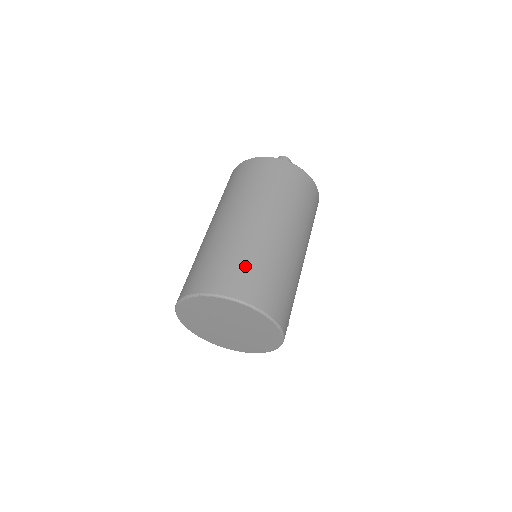
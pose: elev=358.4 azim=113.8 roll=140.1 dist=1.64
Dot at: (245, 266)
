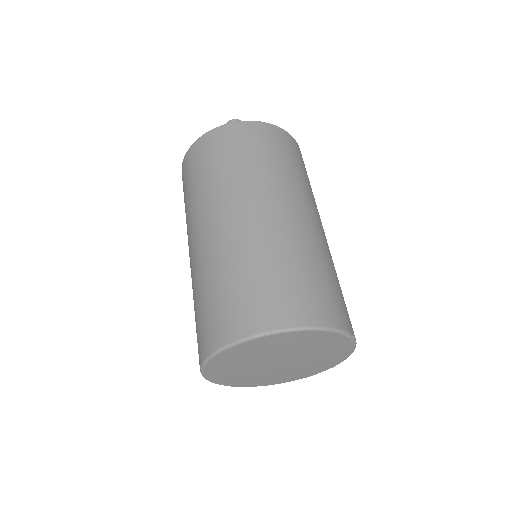
Dot at: (315, 278)
